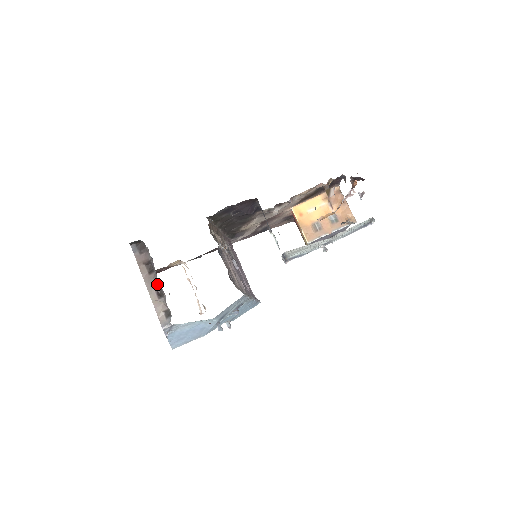
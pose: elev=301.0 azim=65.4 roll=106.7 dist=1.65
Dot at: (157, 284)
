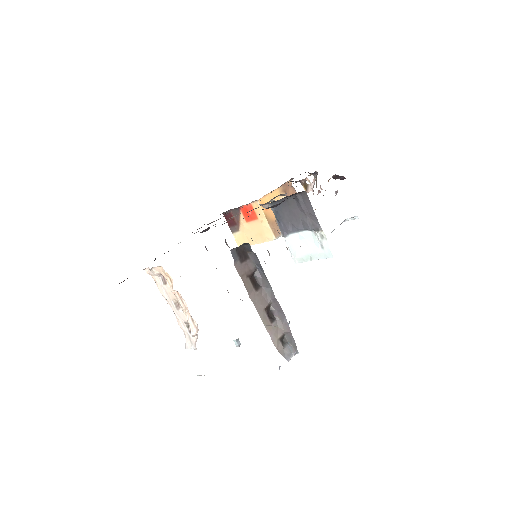
Dot at: (268, 303)
